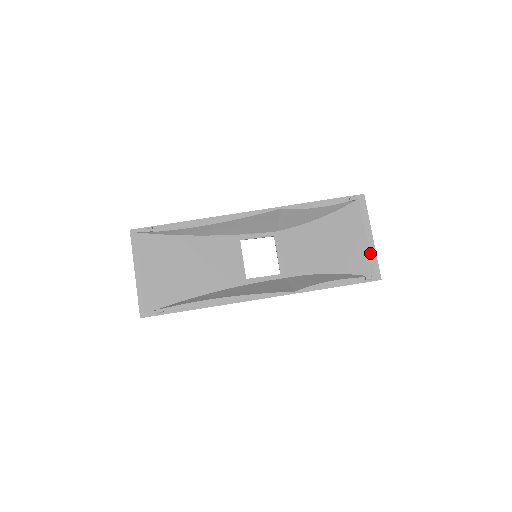
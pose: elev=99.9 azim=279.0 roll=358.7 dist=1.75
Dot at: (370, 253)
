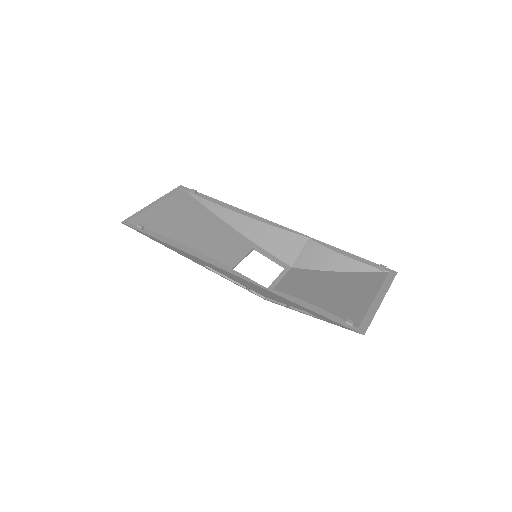
Dot at: (369, 310)
